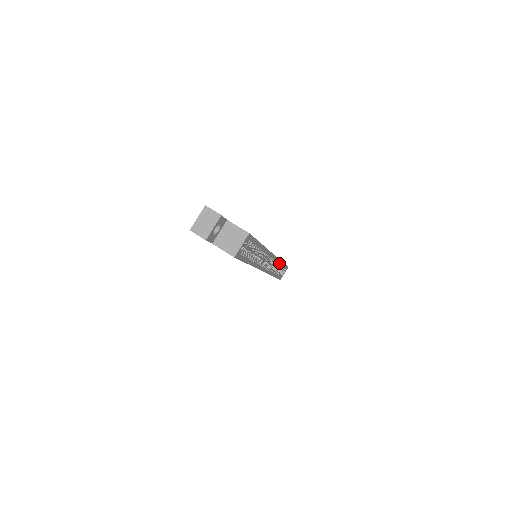
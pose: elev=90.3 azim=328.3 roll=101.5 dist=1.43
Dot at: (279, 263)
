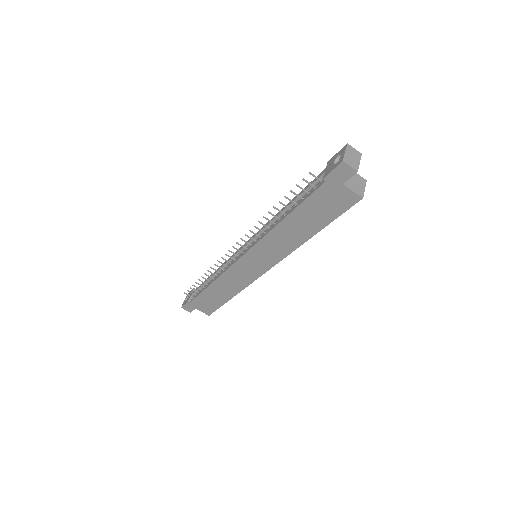
Dot at: occluded
